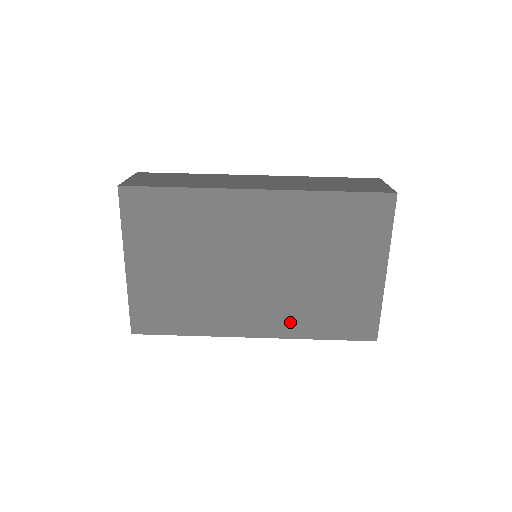
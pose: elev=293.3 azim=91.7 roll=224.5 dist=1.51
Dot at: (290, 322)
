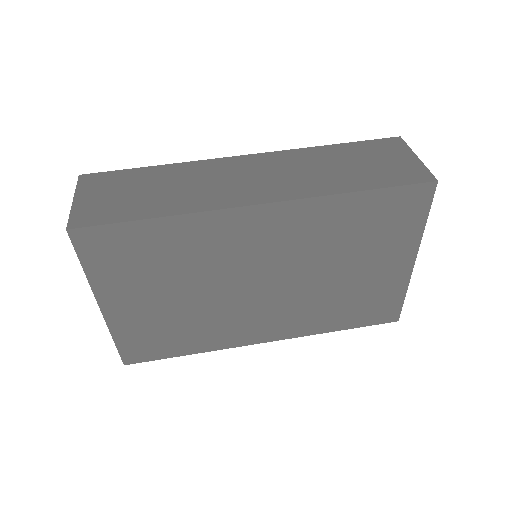
Dot at: (305, 323)
